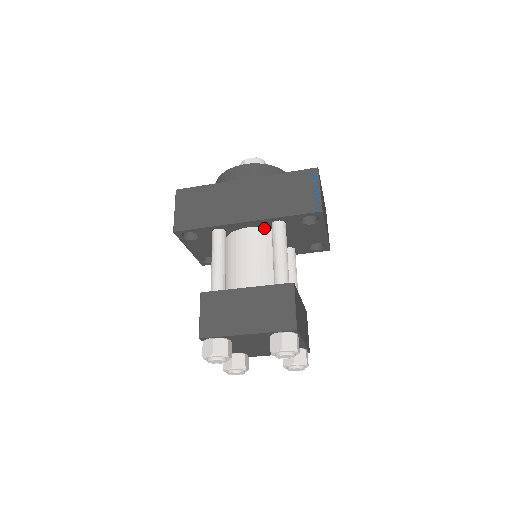
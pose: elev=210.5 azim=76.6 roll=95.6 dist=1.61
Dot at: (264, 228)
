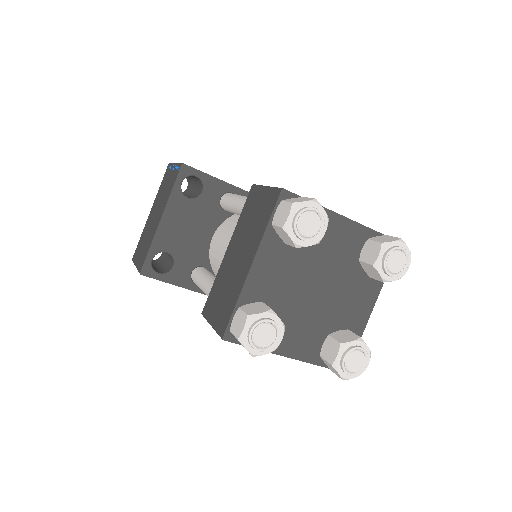
Dot at: occluded
